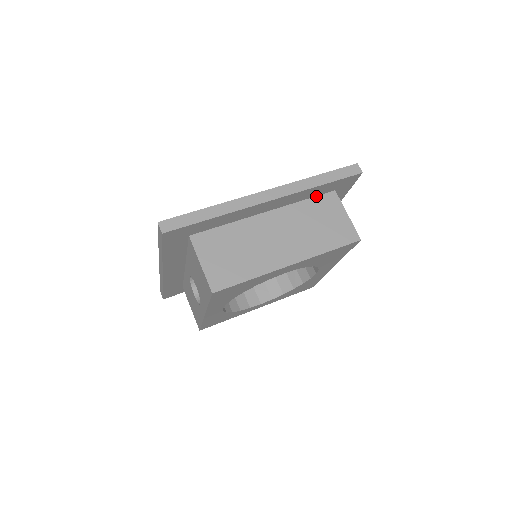
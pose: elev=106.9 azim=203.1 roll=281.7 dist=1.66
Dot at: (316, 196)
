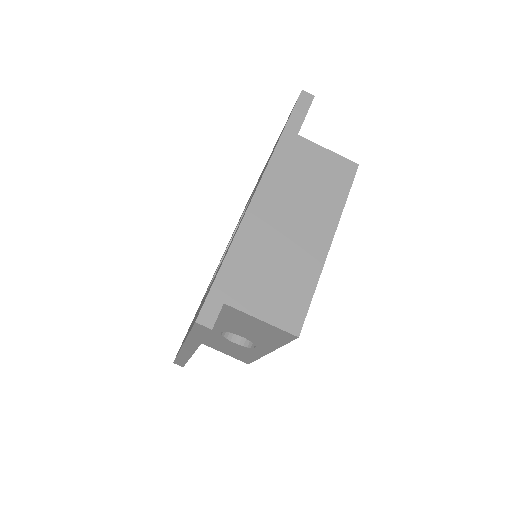
Dot at: occluded
